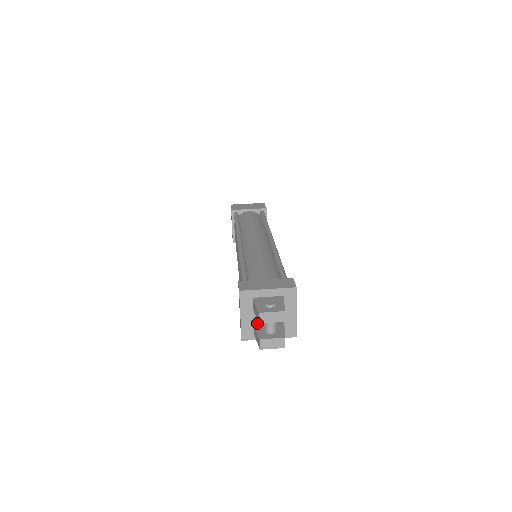
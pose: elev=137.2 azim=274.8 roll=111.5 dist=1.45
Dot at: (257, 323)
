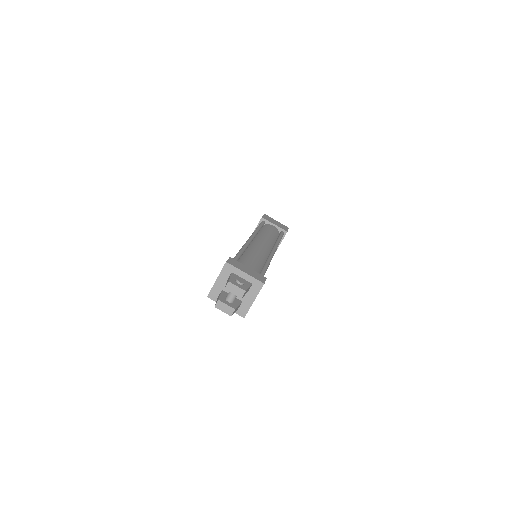
Dot at: (224, 291)
